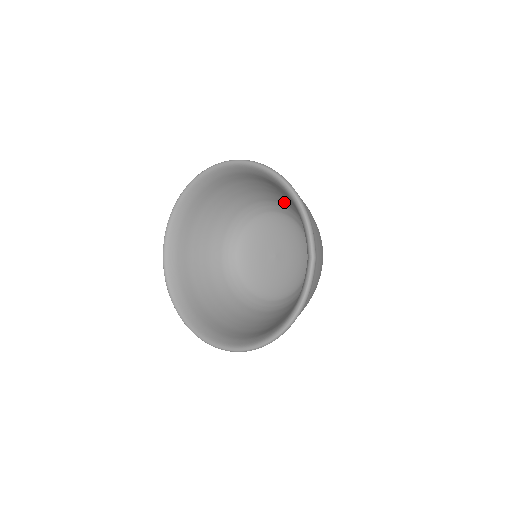
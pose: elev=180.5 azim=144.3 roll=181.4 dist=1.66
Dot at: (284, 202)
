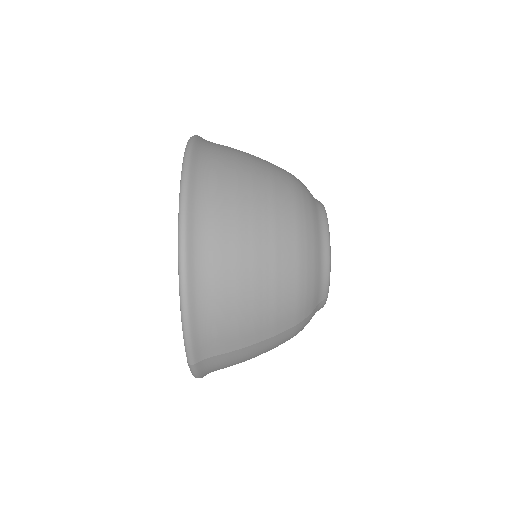
Dot at: occluded
